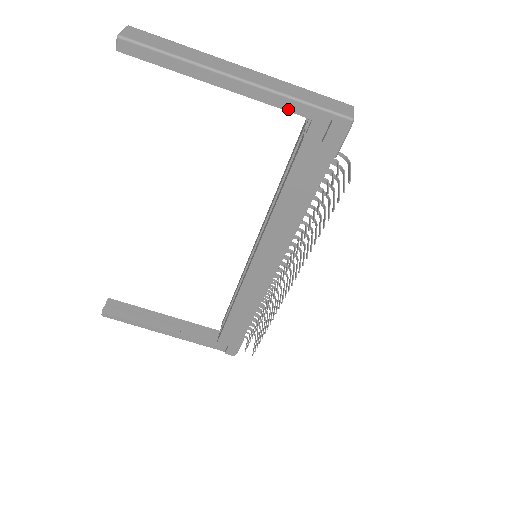
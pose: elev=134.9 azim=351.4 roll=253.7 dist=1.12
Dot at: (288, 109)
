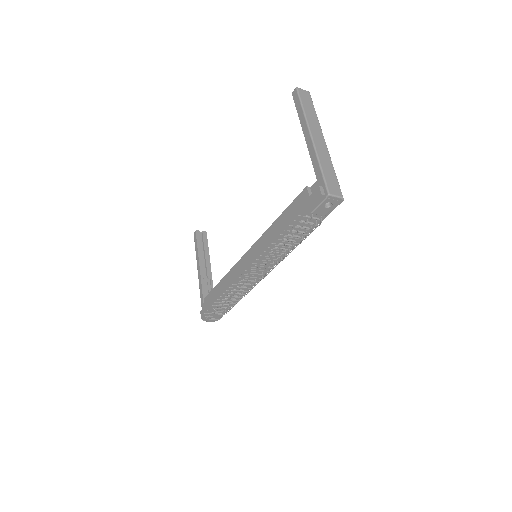
Dot at: (314, 167)
